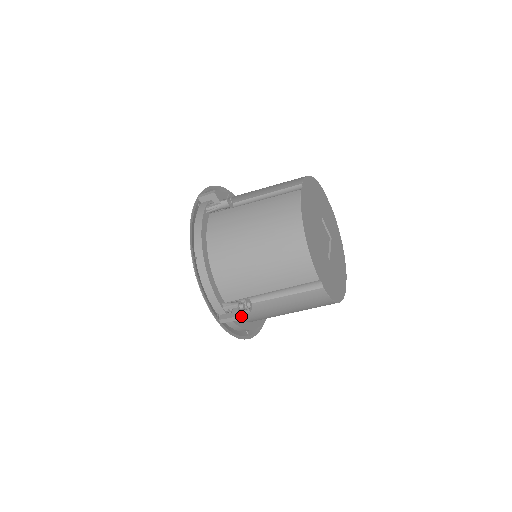
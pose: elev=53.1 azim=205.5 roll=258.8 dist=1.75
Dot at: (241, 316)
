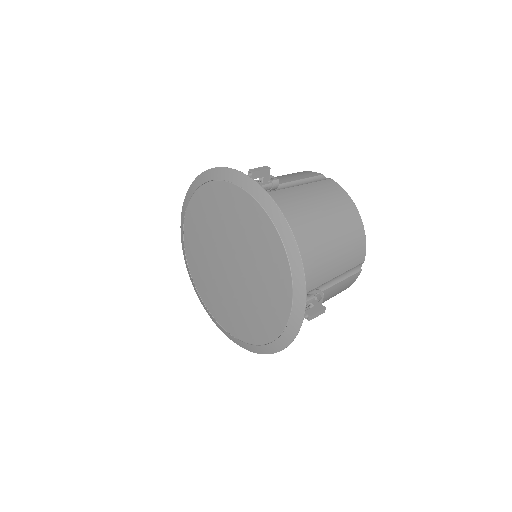
Dot at: occluded
